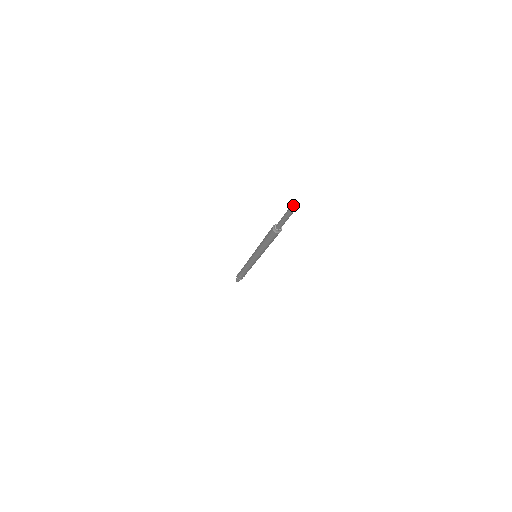
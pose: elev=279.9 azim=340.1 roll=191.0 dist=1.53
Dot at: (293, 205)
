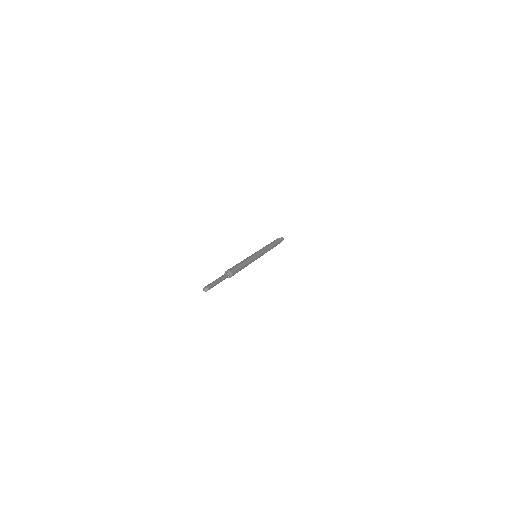
Dot at: occluded
